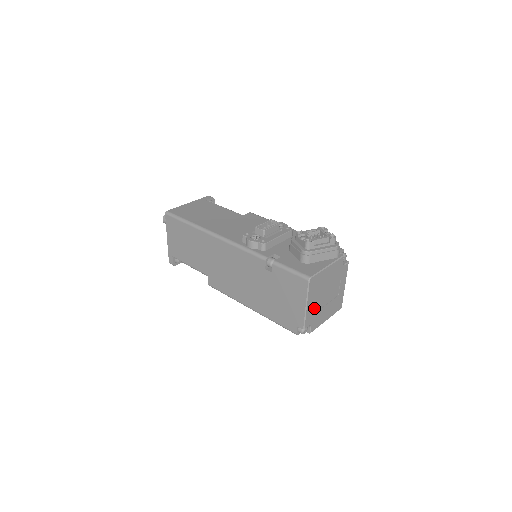
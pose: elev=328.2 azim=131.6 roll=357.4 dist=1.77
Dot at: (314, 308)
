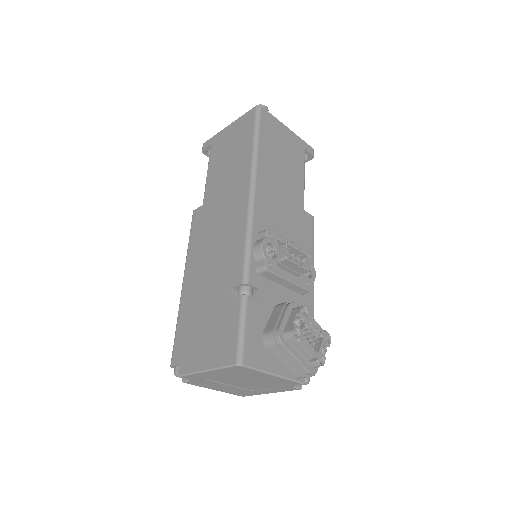
Dot at: (213, 377)
